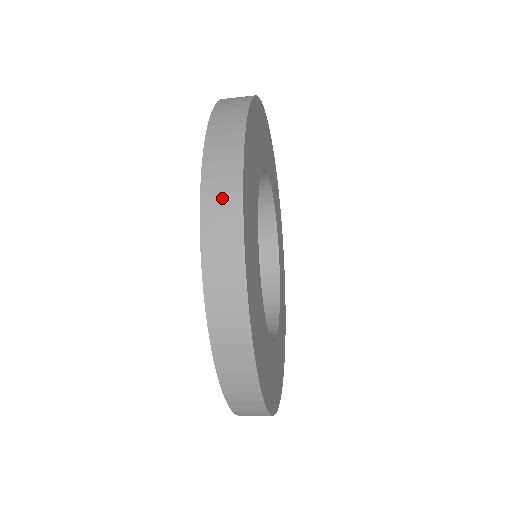
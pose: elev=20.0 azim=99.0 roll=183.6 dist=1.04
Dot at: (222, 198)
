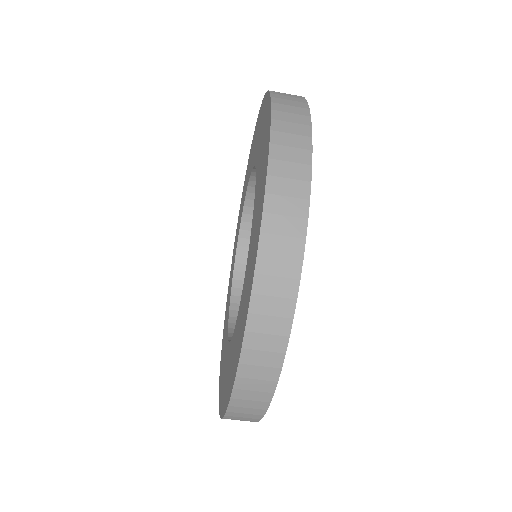
Dot at: (292, 125)
